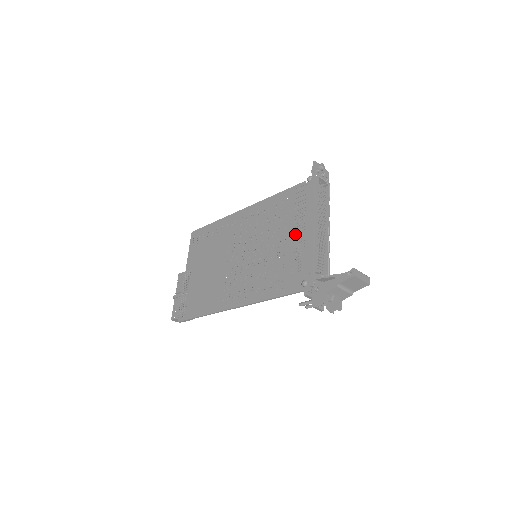
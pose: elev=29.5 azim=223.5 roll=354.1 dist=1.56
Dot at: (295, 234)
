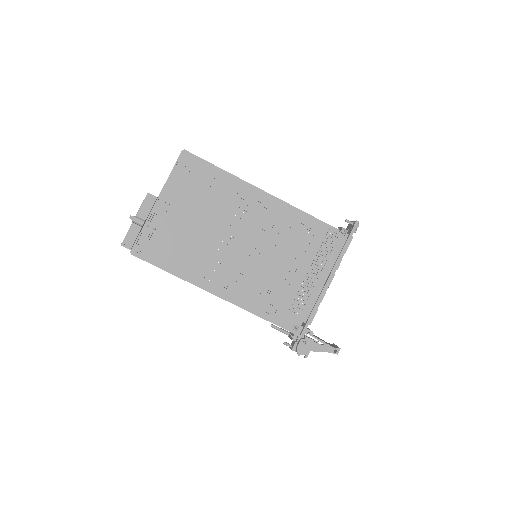
Dot at: (307, 275)
